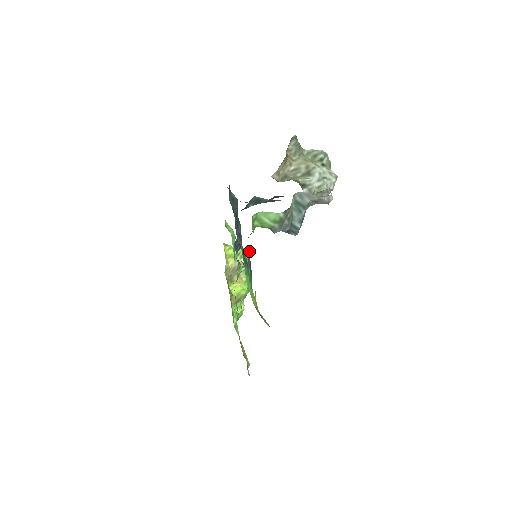
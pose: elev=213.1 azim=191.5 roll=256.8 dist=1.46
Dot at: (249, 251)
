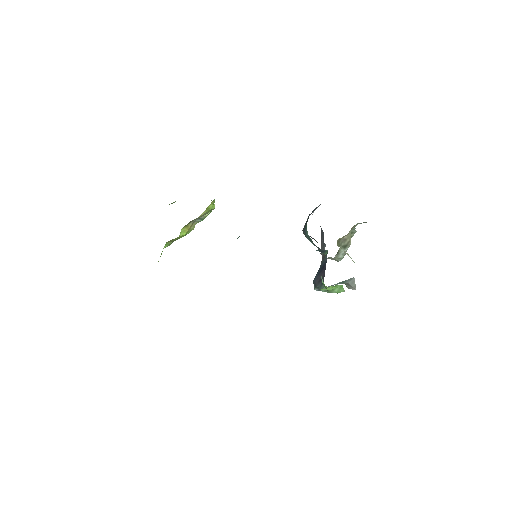
Dot at: occluded
